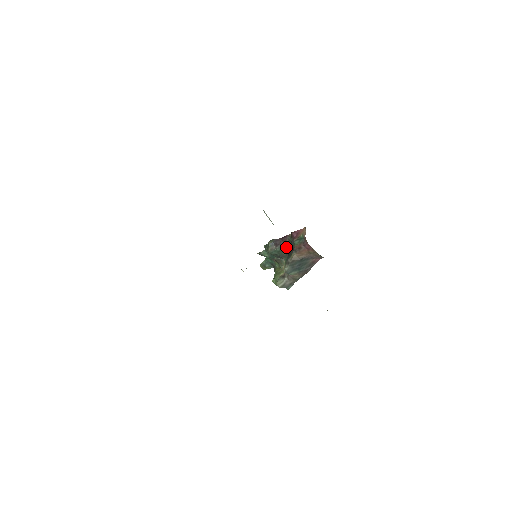
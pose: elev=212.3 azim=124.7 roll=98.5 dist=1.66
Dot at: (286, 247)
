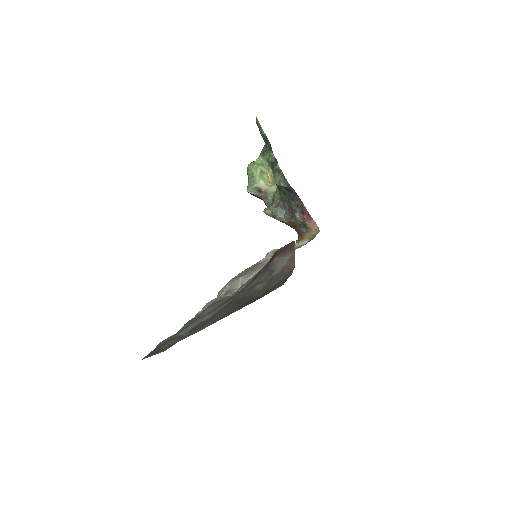
Dot at: (290, 198)
